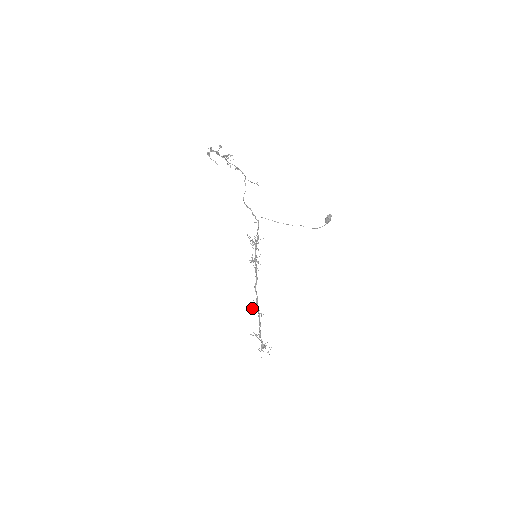
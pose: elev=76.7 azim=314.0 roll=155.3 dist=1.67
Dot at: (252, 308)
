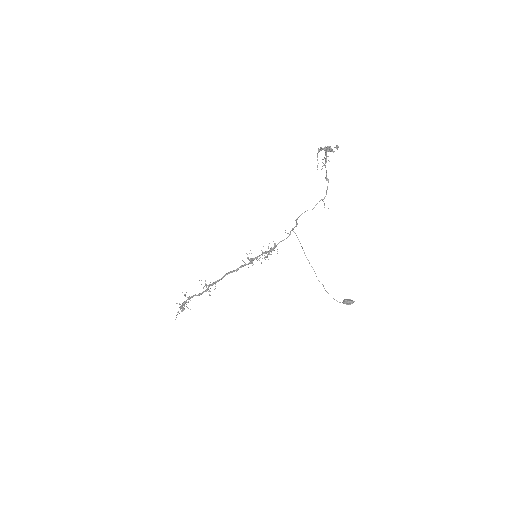
Dot at: occluded
